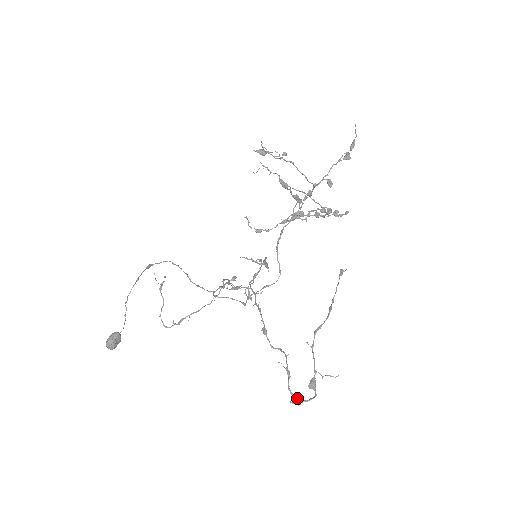
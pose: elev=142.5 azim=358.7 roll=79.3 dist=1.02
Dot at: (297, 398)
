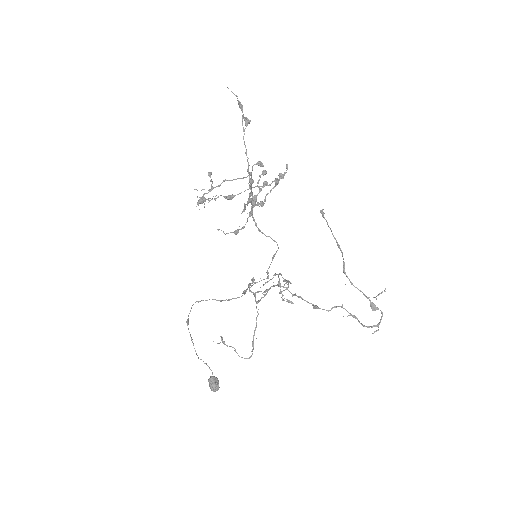
Dot at: occluded
